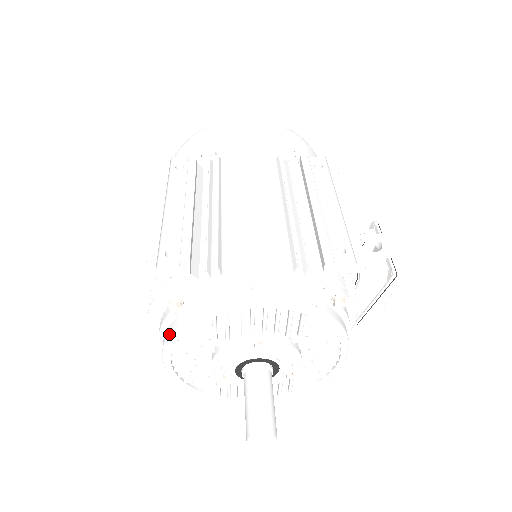
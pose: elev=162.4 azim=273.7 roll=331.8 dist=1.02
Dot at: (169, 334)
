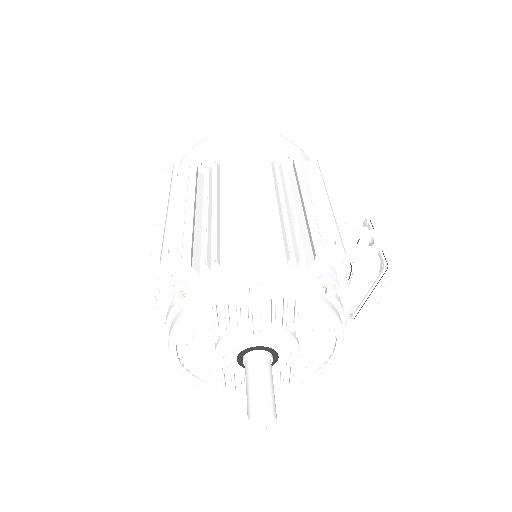
Dot at: (174, 325)
